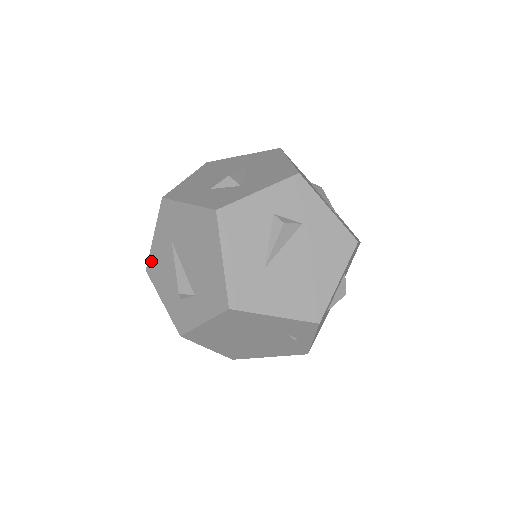
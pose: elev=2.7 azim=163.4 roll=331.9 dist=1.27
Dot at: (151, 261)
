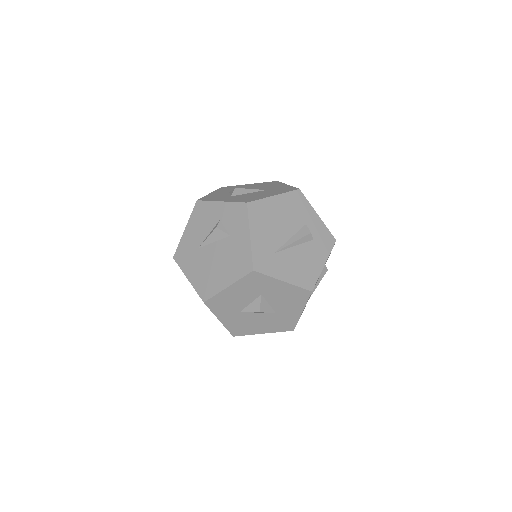
Dot at: occluded
